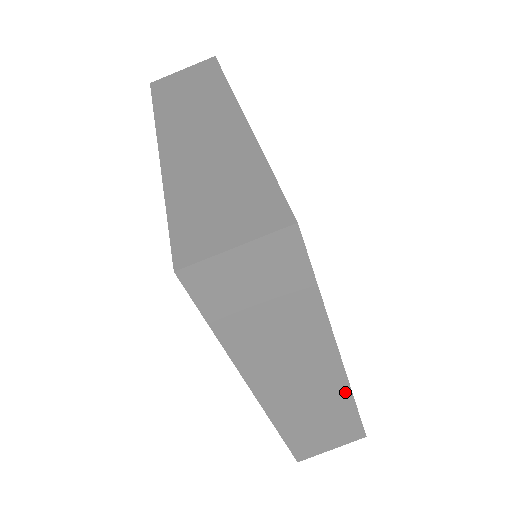
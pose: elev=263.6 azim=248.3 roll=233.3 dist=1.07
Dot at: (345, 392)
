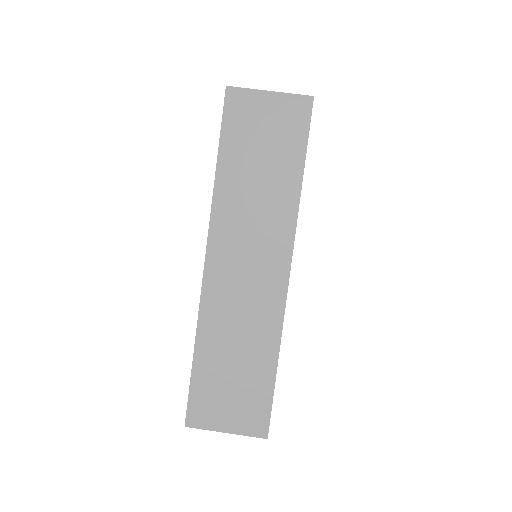
Dot at: (276, 327)
